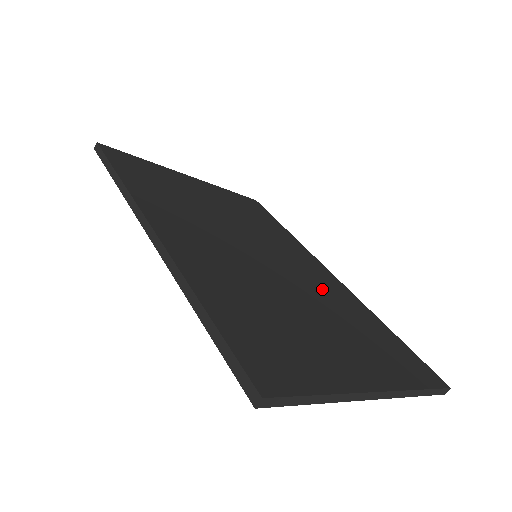
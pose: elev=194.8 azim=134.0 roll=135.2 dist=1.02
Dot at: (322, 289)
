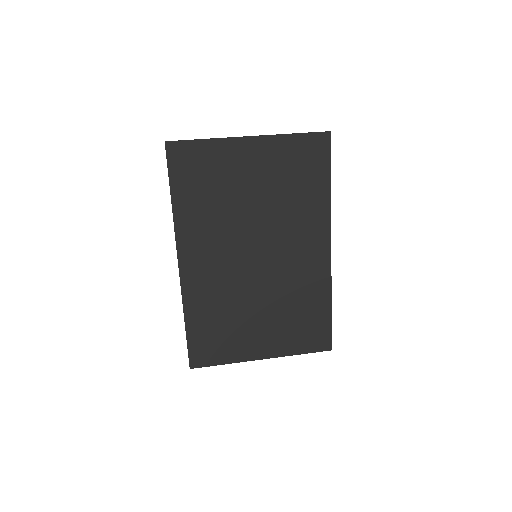
Dot at: (294, 282)
